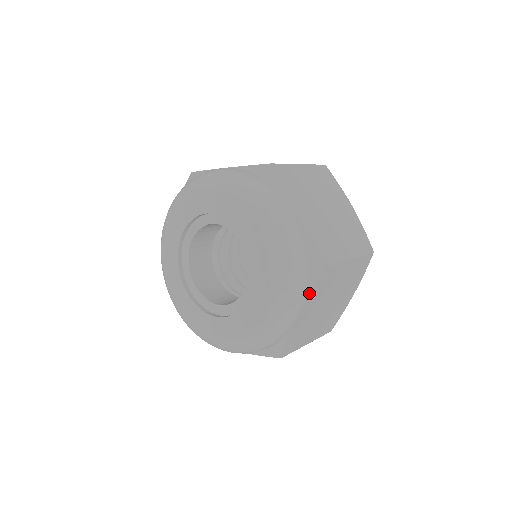
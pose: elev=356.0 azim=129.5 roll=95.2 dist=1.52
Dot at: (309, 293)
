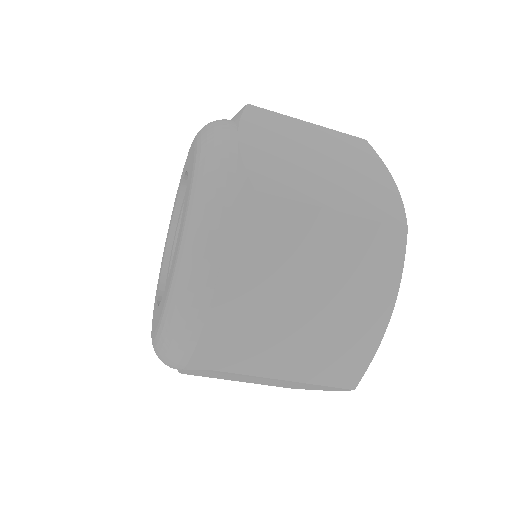
Dot at: (190, 368)
